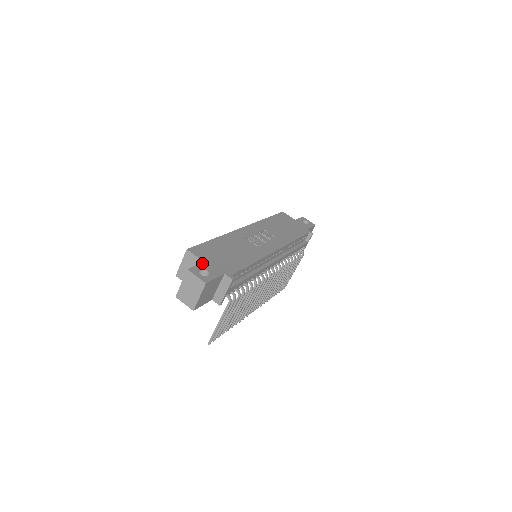
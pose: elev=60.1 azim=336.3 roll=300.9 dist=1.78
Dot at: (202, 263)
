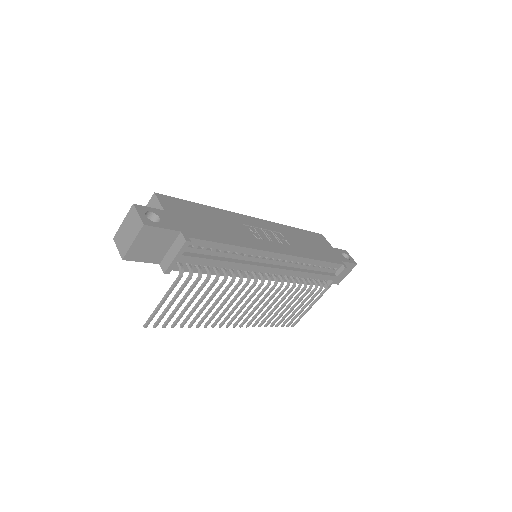
Dot at: (160, 210)
